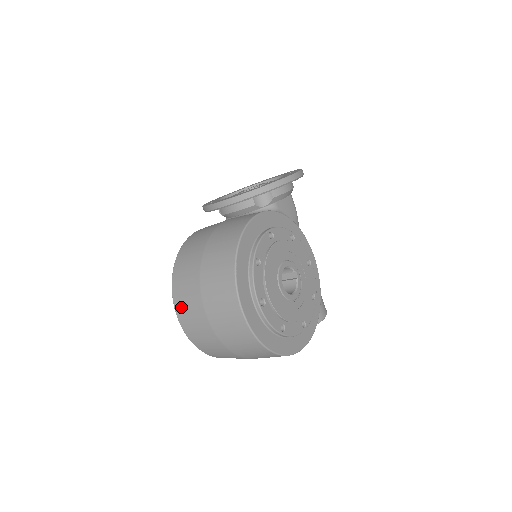
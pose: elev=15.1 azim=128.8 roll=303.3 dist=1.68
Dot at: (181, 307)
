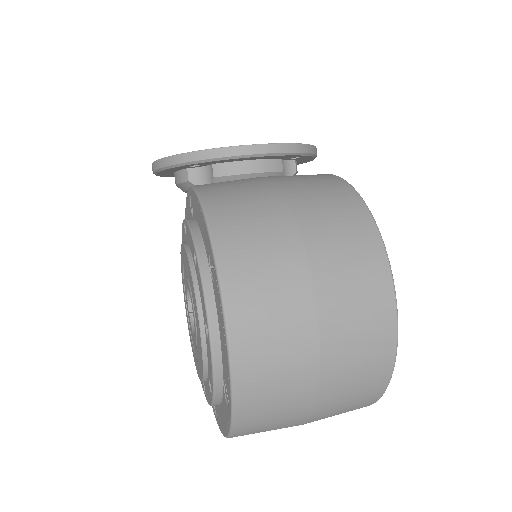
Dot at: (248, 304)
